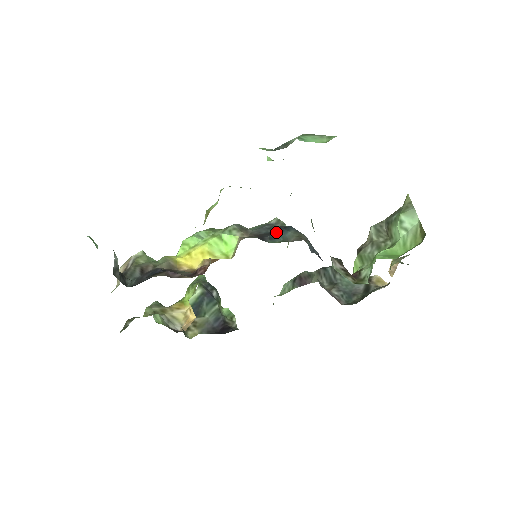
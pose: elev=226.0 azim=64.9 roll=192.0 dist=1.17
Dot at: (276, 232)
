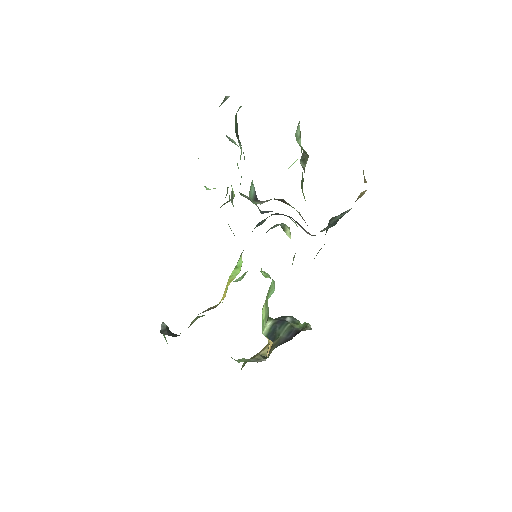
Dot at: (254, 228)
